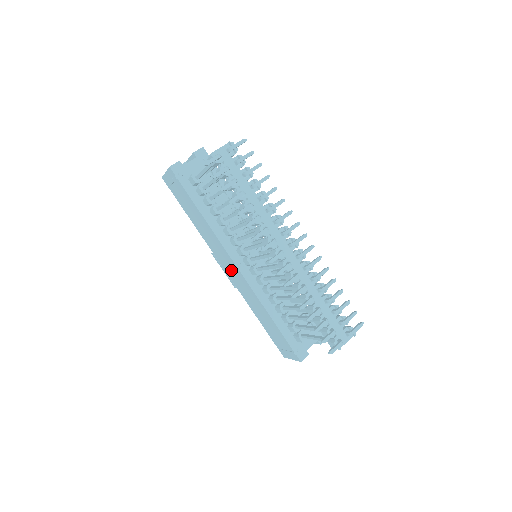
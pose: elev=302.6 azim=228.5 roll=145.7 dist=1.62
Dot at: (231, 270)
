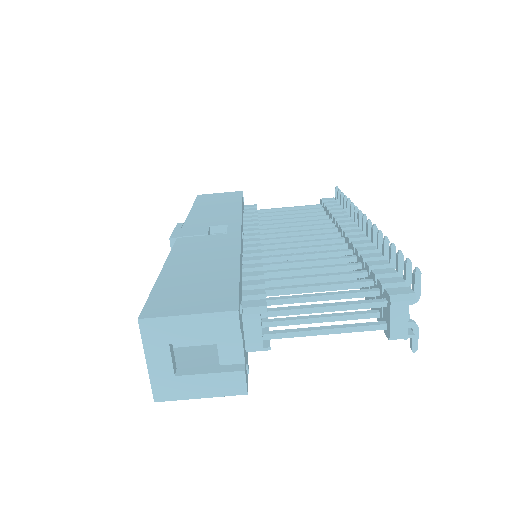
Dot at: occluded
